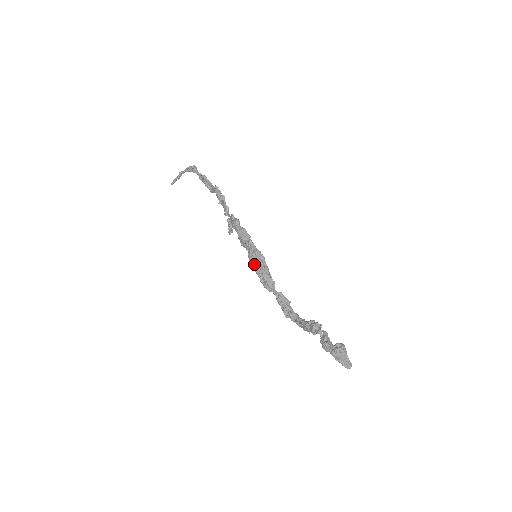
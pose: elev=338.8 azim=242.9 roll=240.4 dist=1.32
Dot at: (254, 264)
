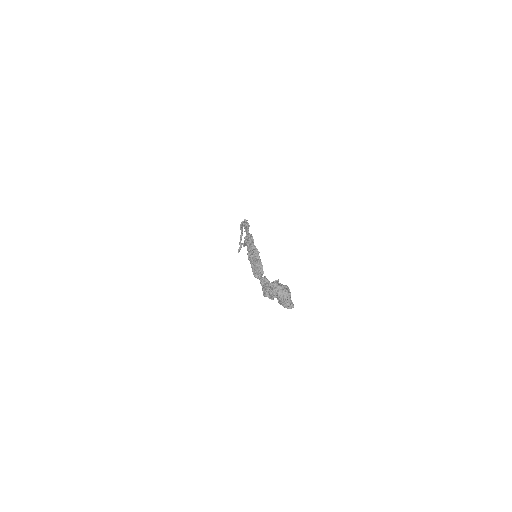
Dot at: (251, 260)
